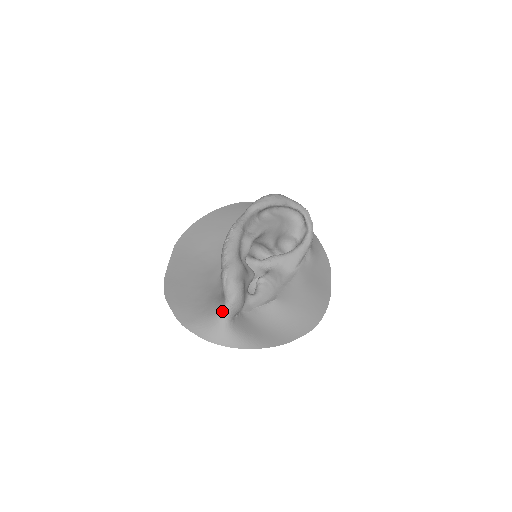
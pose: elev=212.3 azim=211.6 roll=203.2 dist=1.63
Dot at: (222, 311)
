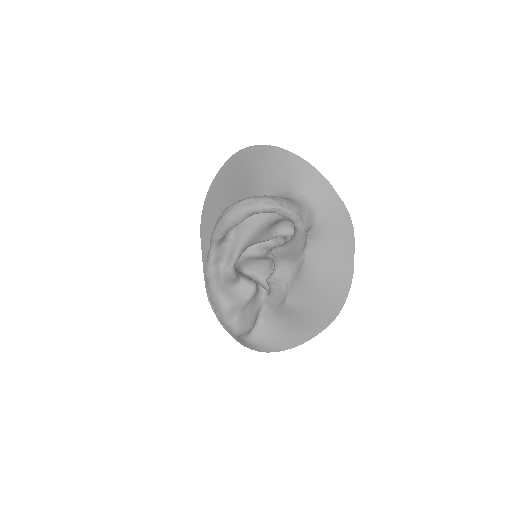
Dot at: occluded
